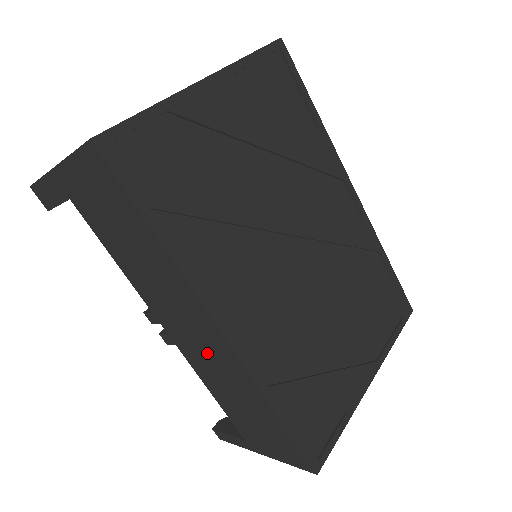
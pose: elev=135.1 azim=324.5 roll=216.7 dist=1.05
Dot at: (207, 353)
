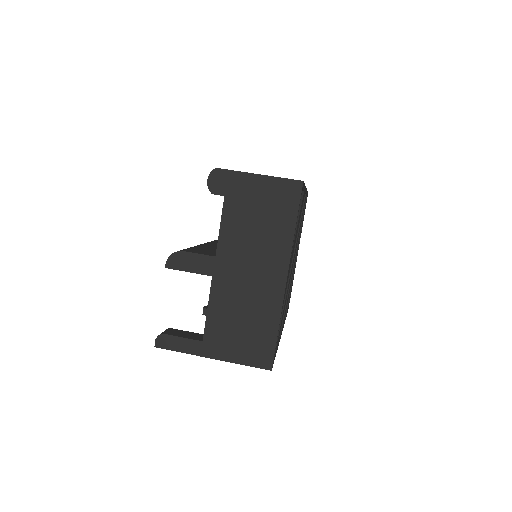
Dot at: occluded
